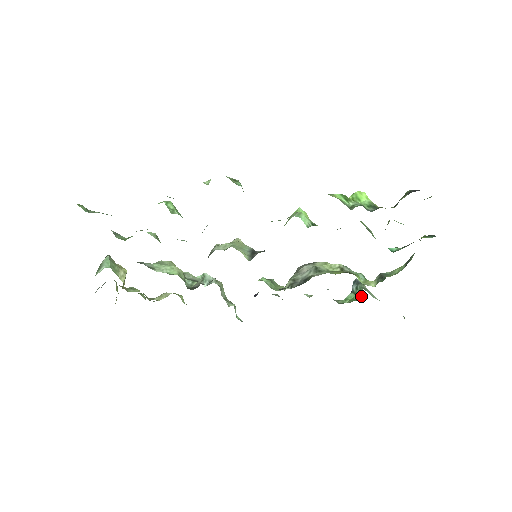
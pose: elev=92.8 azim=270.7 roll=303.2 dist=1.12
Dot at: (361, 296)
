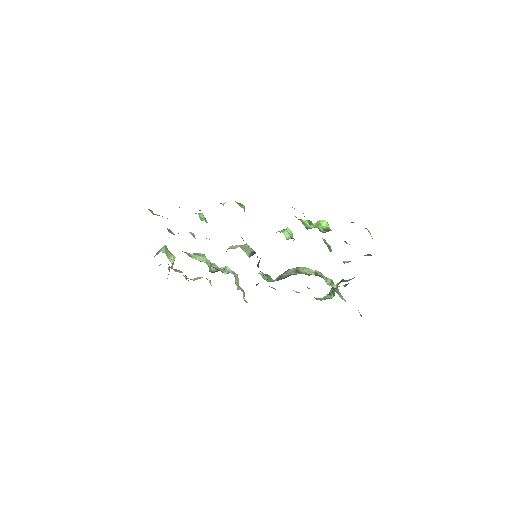
Dot at: occluded
